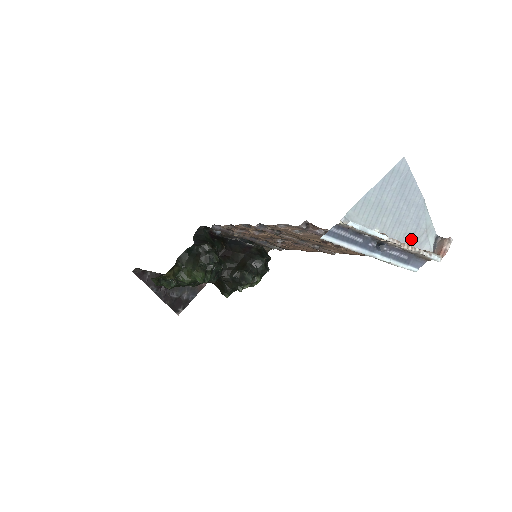
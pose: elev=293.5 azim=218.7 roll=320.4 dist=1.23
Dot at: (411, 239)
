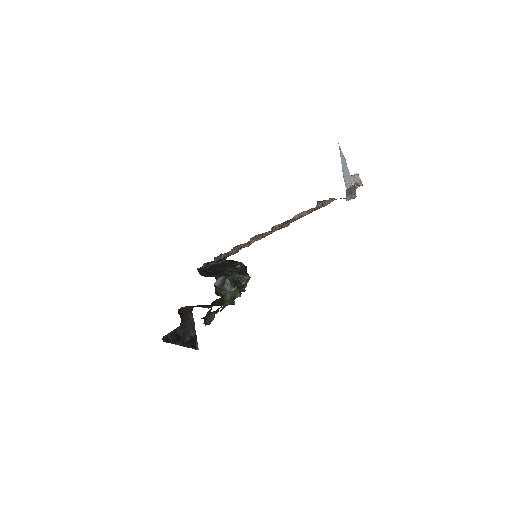
Dot at: (351, 182)
